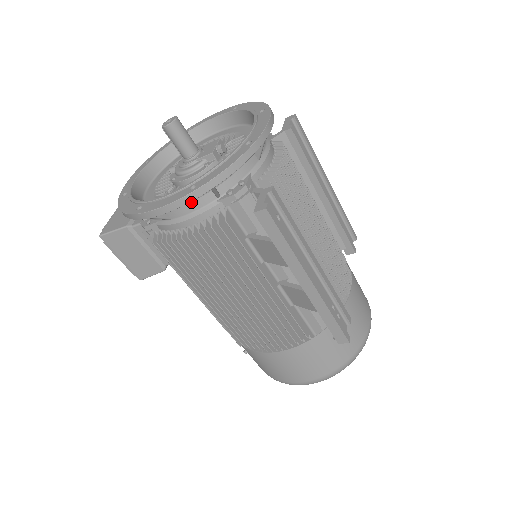
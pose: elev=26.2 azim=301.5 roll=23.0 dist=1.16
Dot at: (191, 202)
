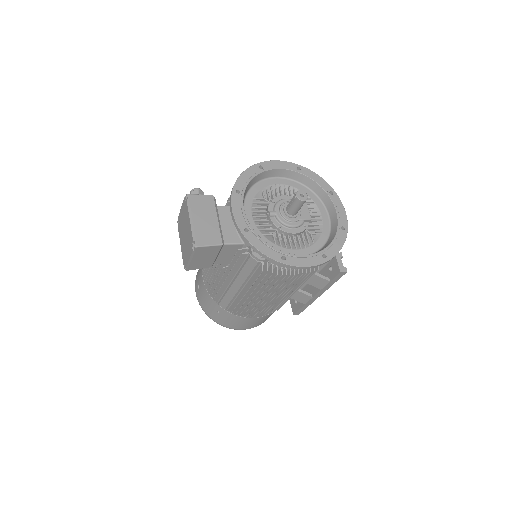
Dot at: occluded
